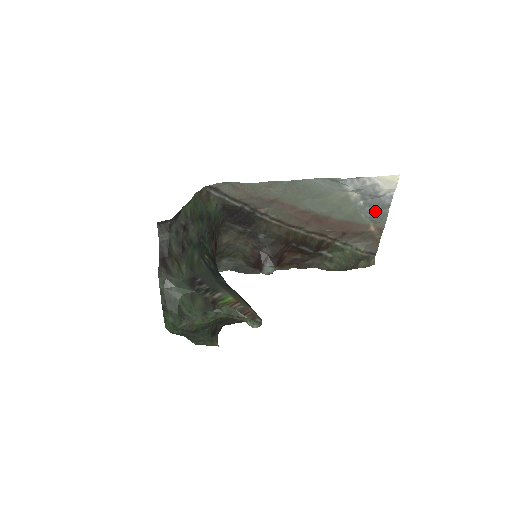
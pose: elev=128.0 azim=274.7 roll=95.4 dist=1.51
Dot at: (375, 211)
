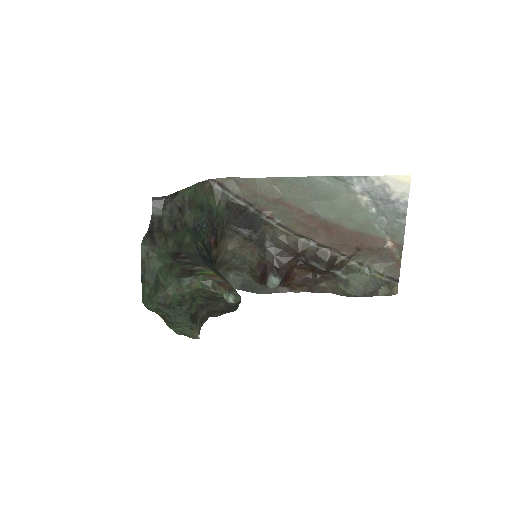
Dot at: (390, 221)
